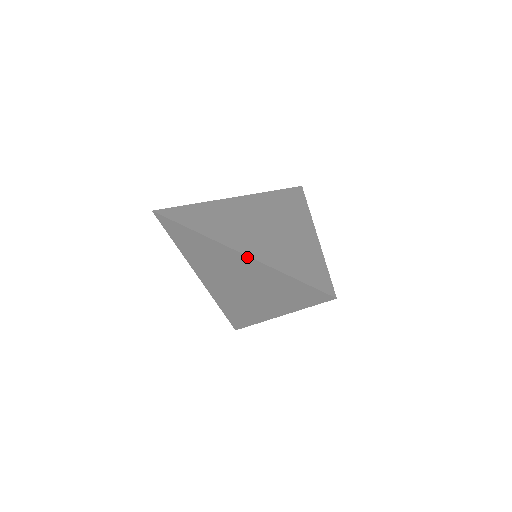
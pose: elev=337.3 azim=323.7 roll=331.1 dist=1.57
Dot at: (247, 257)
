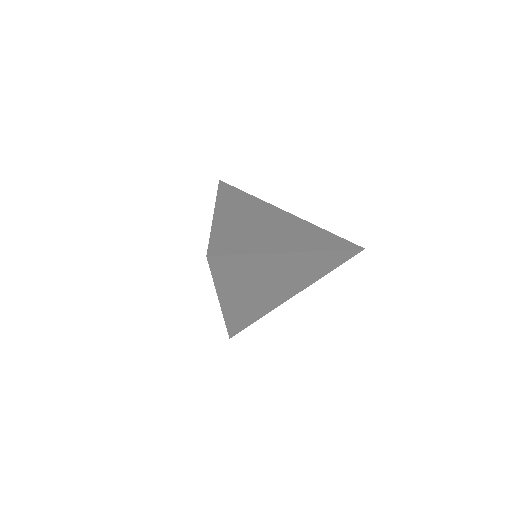
Dot at: (214, 216)
